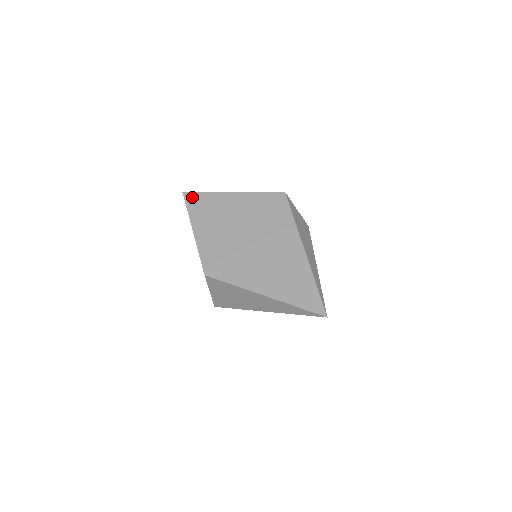
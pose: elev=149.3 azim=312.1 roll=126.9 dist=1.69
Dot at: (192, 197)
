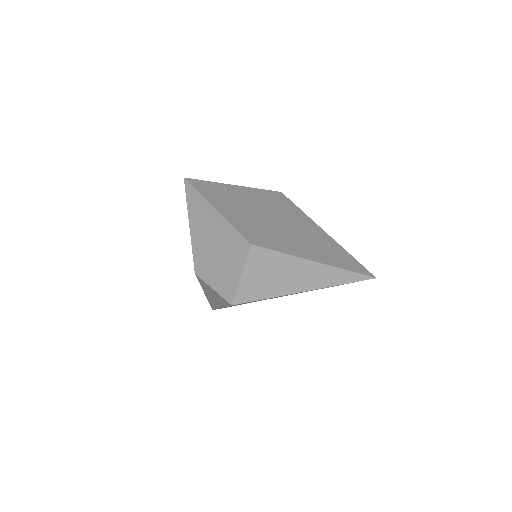
Dot at: (197, 182)
